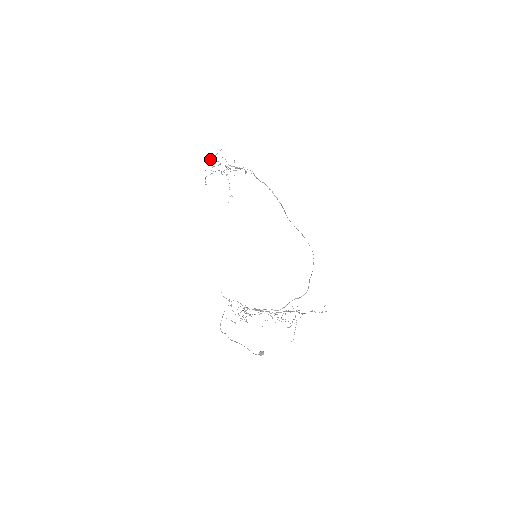
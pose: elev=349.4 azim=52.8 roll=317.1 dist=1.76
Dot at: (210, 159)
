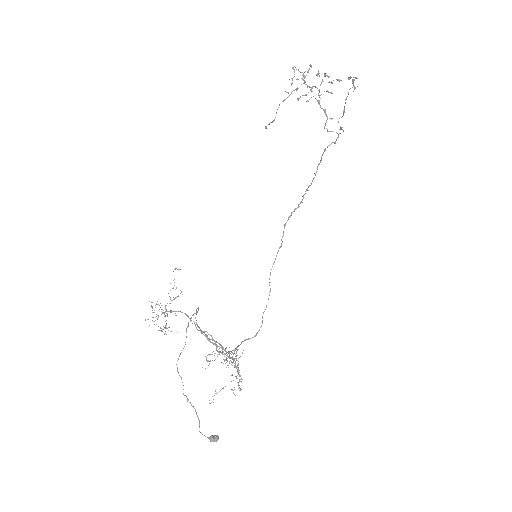
Dot at: (349, 78)
